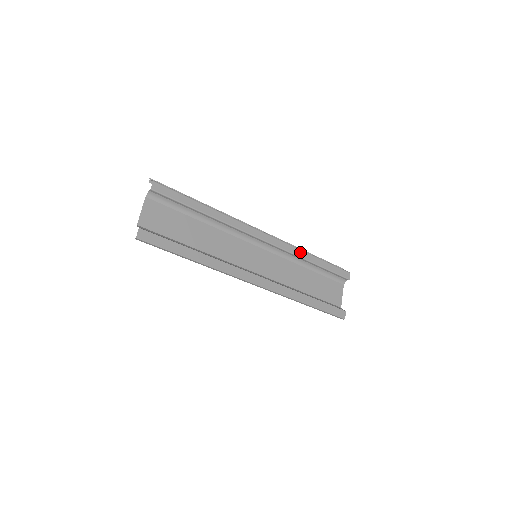
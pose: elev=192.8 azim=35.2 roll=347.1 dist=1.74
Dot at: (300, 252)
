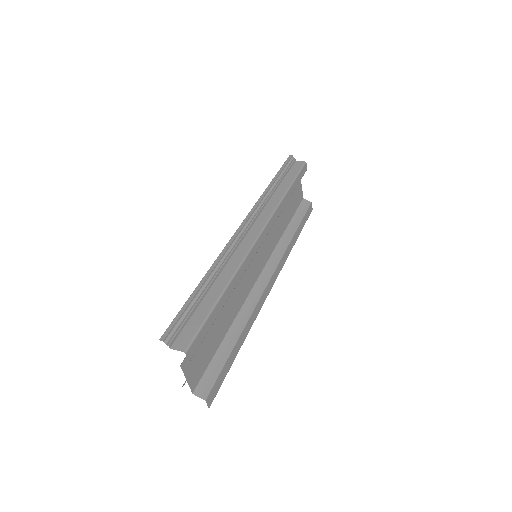
Dot at: (281, 205)
